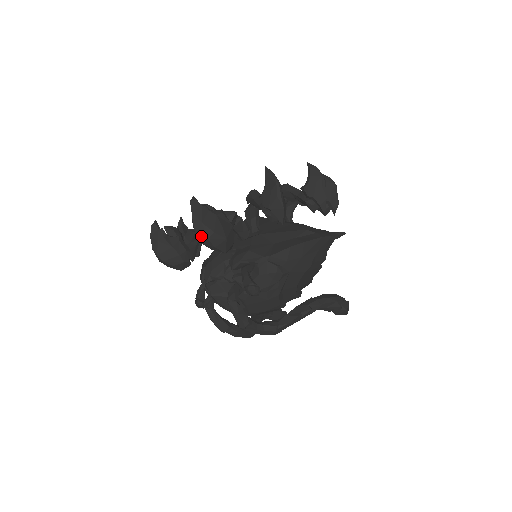
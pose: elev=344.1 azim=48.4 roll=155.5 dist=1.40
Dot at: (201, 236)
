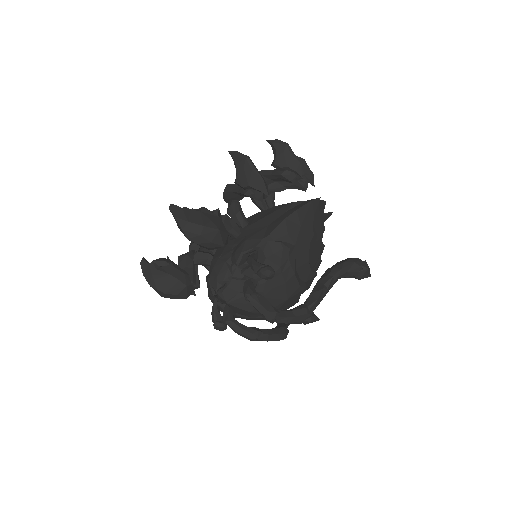
Dot at: (192, 236)
